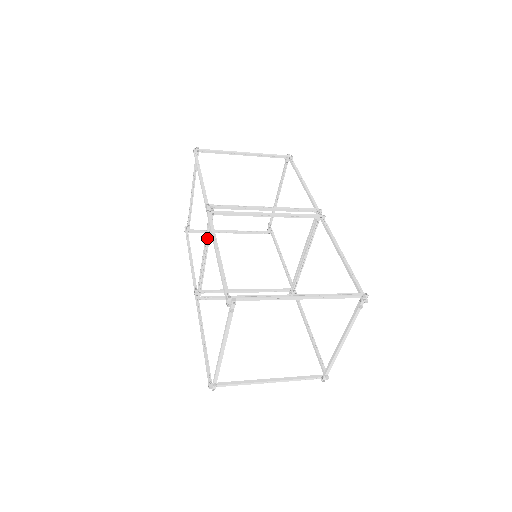
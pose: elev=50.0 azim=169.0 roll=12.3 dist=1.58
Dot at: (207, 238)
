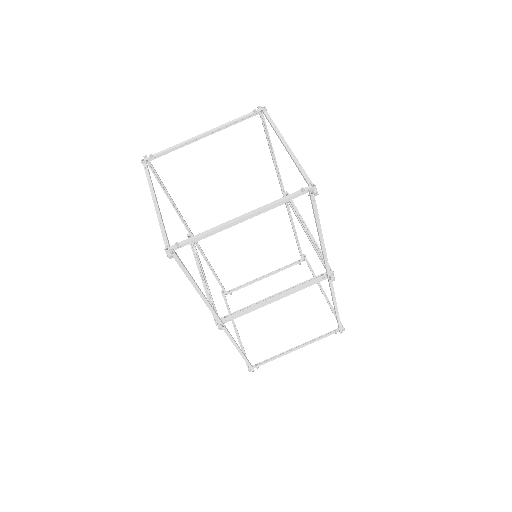
Dot at: occluded
